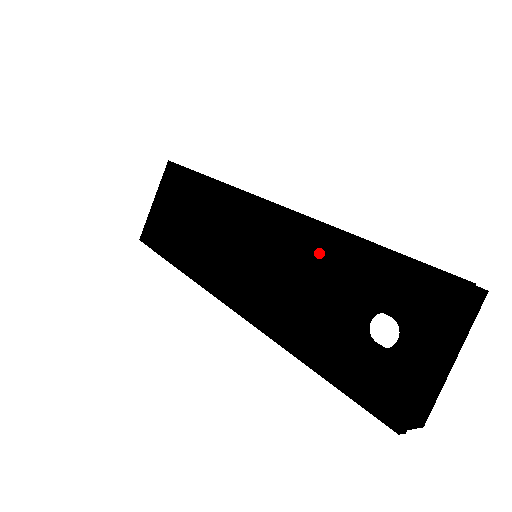
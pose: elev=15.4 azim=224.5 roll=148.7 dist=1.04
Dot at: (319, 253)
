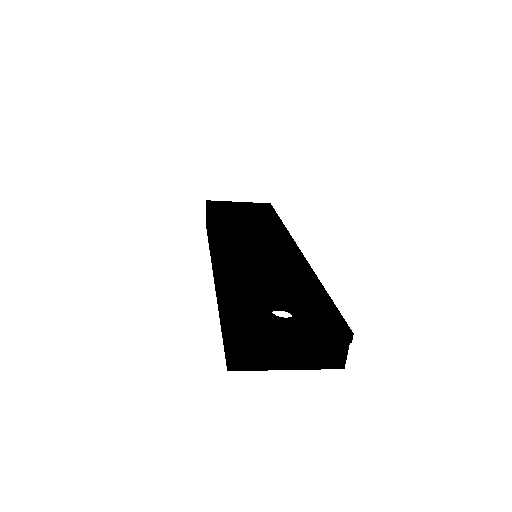
Dot at: (295, 274)
